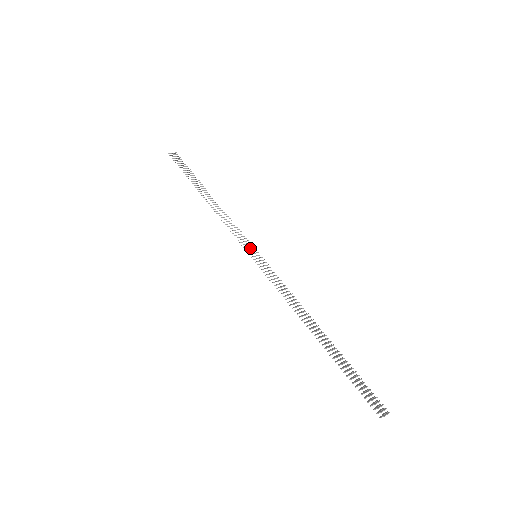
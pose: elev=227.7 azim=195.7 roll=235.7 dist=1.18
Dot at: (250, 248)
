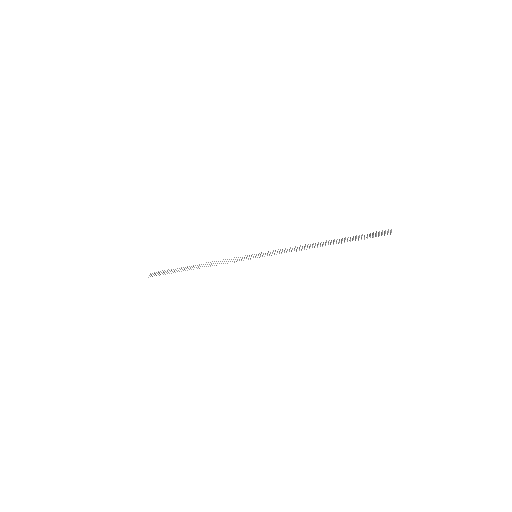
Dot at: occluded
